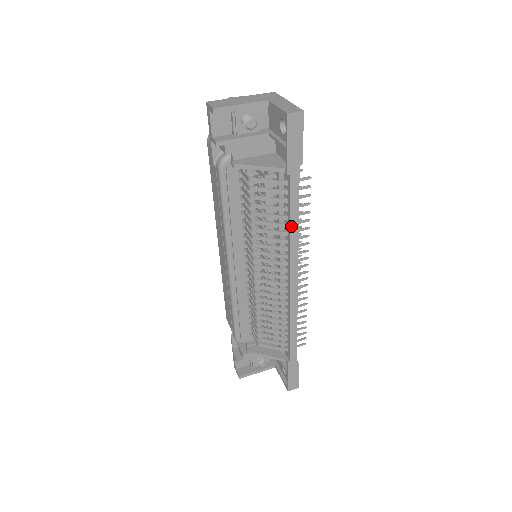
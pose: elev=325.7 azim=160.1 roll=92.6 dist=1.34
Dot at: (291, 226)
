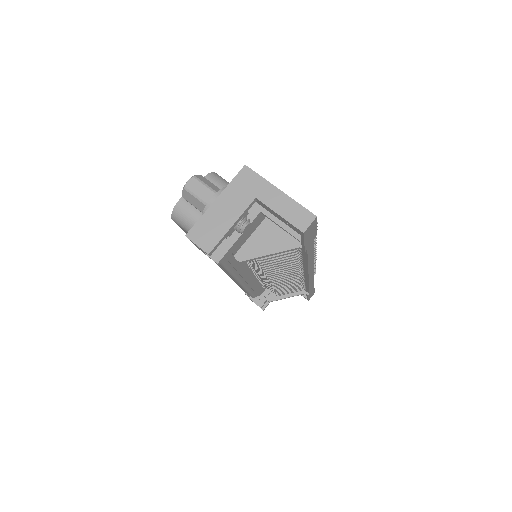
Dot at: (308, 263)
